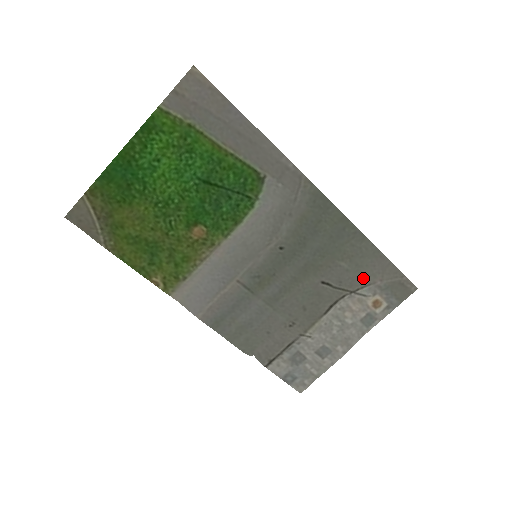
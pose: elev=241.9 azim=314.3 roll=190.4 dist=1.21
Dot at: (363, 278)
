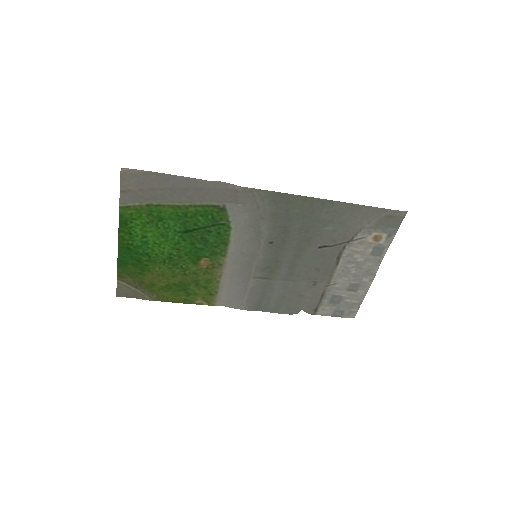
Dot at: (352, 229)
